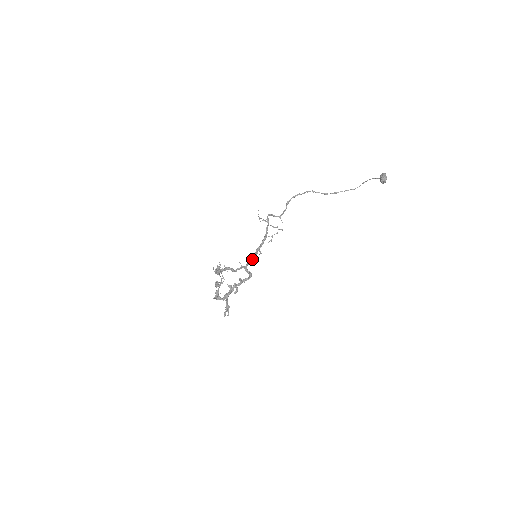
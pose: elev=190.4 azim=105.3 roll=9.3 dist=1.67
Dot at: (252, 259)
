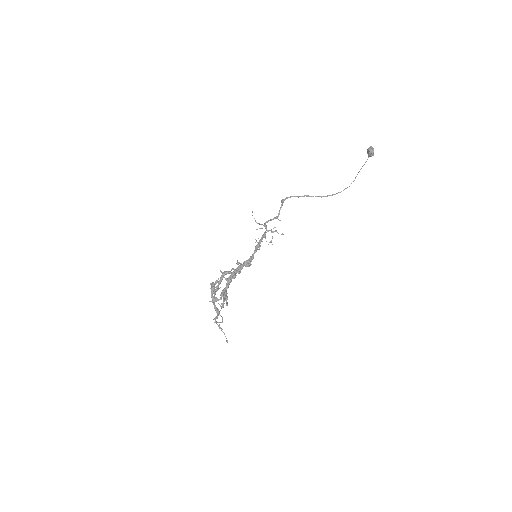
Dot at: (251, 256)
